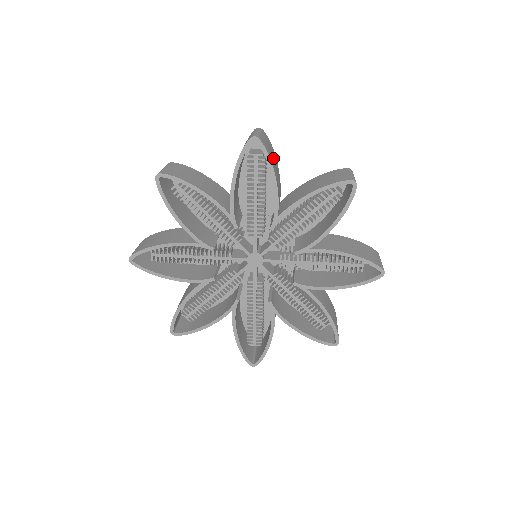
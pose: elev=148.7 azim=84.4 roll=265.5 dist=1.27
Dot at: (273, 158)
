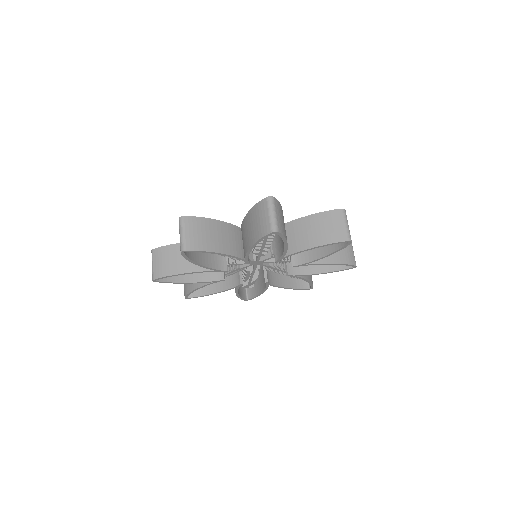
Dot at: (284, 224)
